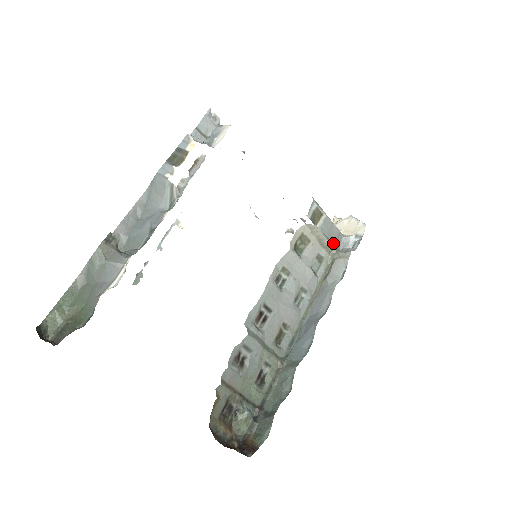
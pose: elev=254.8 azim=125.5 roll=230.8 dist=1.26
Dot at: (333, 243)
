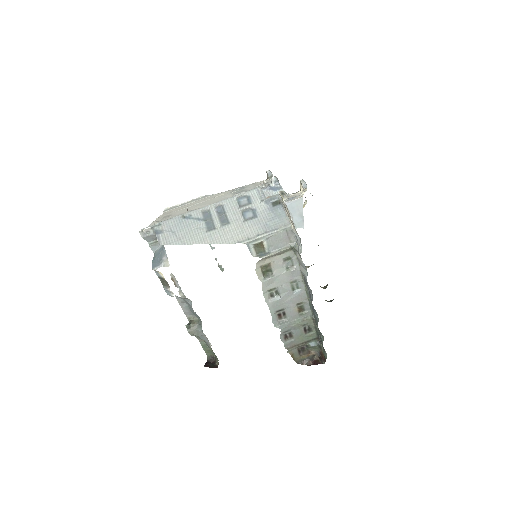
Dot at: (287, 244)
